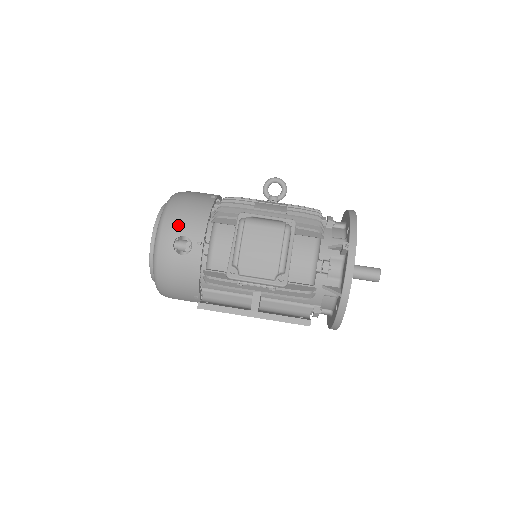
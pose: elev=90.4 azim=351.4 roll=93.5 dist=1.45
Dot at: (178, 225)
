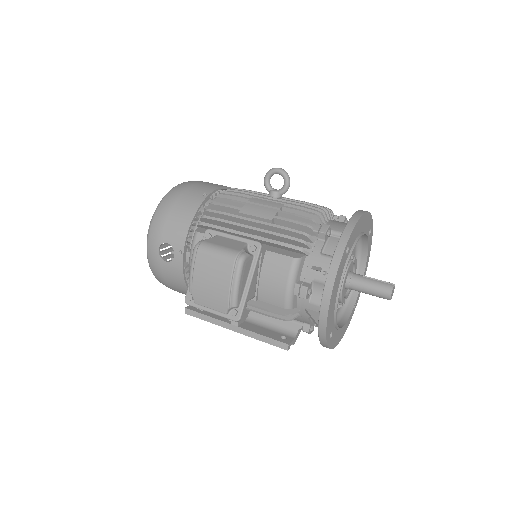
Dot at: (162, 231)
